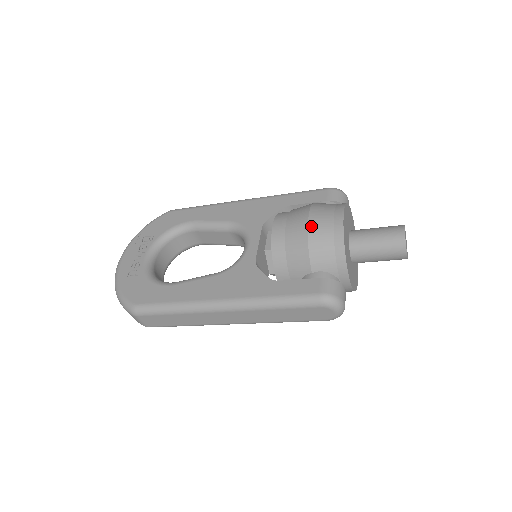
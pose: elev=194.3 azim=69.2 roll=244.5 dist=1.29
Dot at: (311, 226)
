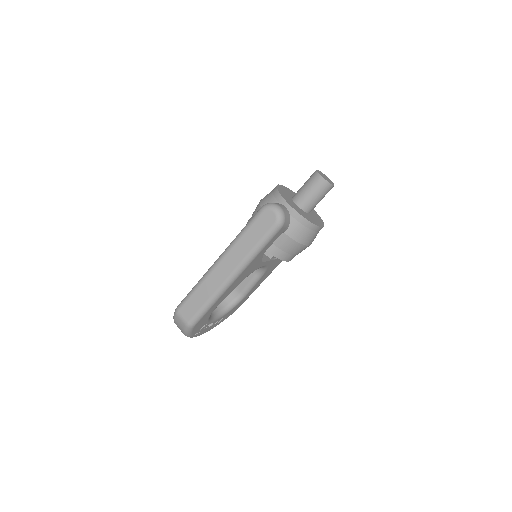
Dot at: occluded
